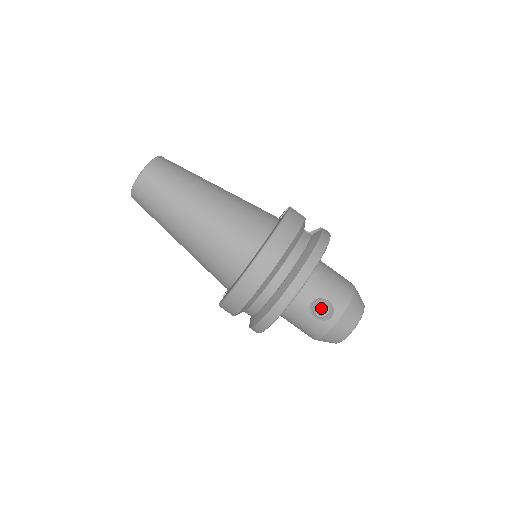
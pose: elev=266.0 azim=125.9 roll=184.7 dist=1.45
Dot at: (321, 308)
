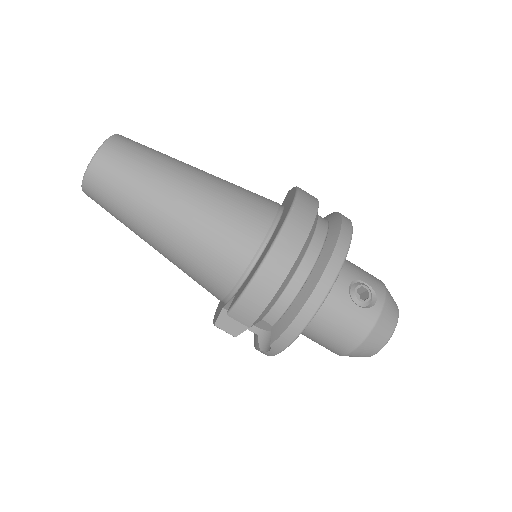
Dot at: occluded
